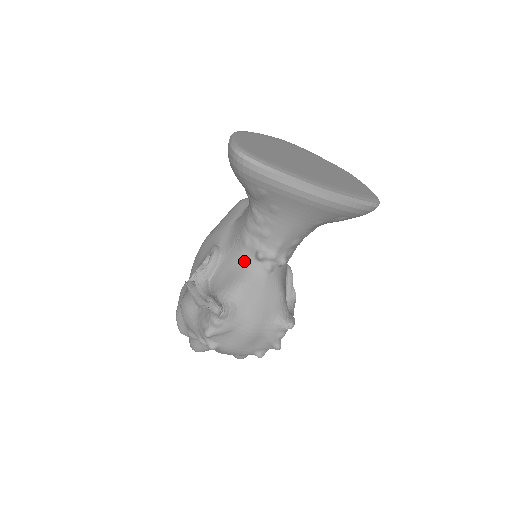
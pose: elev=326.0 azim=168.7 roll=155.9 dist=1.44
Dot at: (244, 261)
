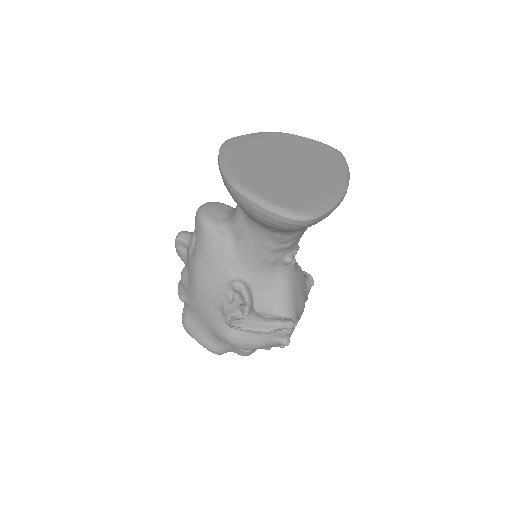
Dot at: (275, 274)
